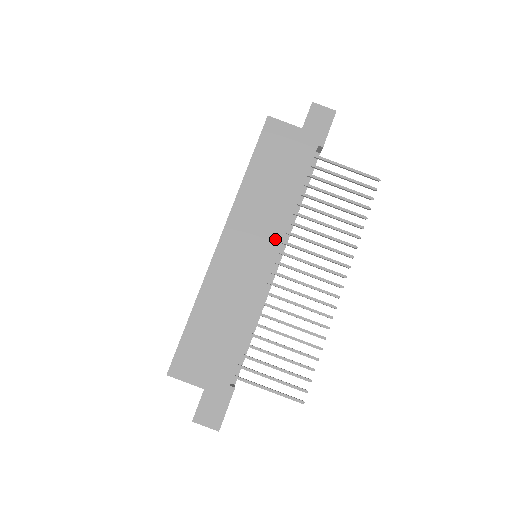
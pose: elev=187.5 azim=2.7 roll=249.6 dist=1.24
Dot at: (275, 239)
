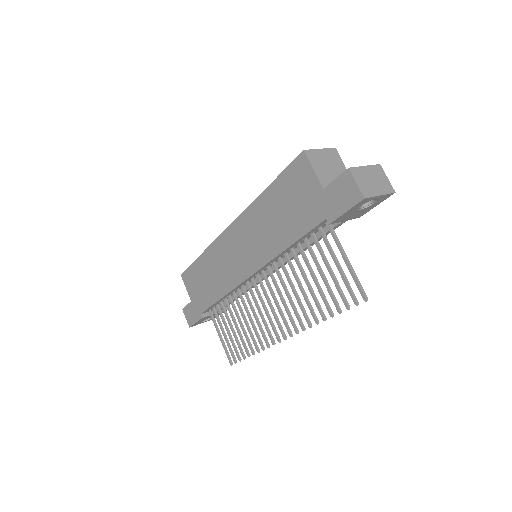
Dot at: (257, 262)
